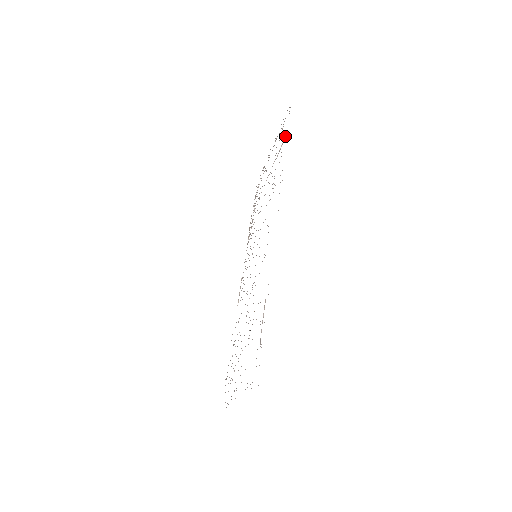
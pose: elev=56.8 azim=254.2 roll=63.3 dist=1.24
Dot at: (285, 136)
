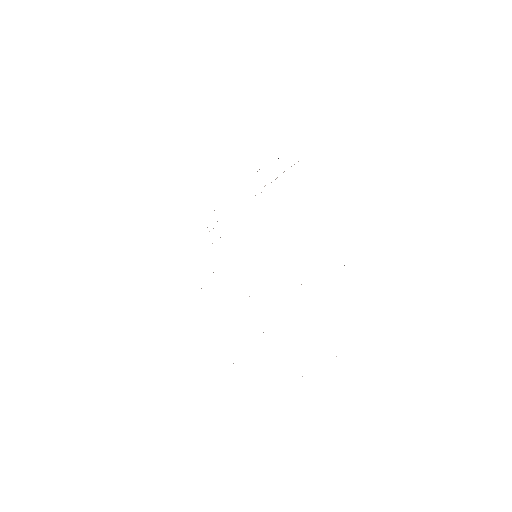
Dot at: occluded
